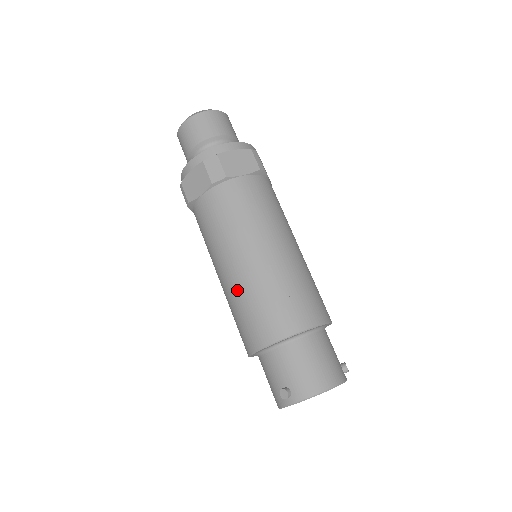
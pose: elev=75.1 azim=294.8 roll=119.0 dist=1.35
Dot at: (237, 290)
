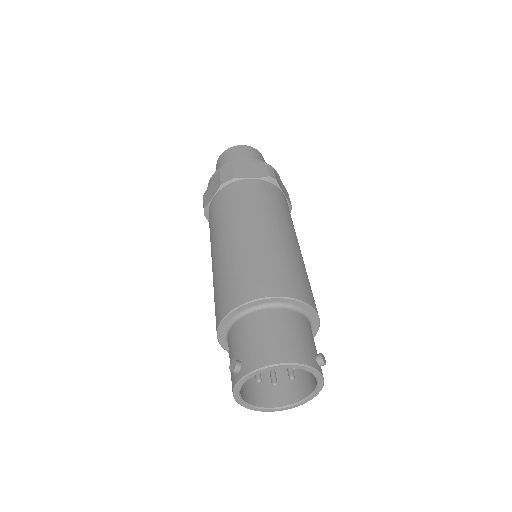
Dot at: (218, 268)
